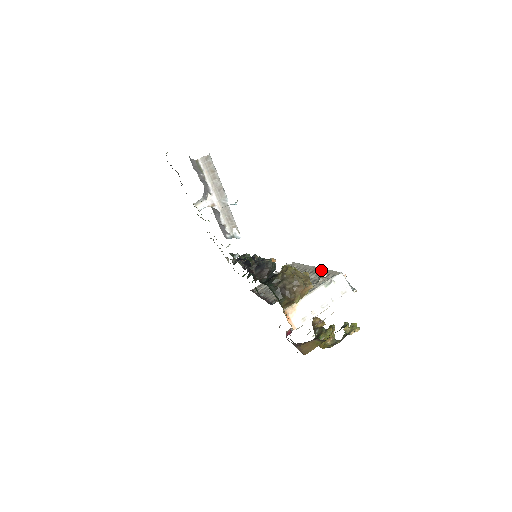
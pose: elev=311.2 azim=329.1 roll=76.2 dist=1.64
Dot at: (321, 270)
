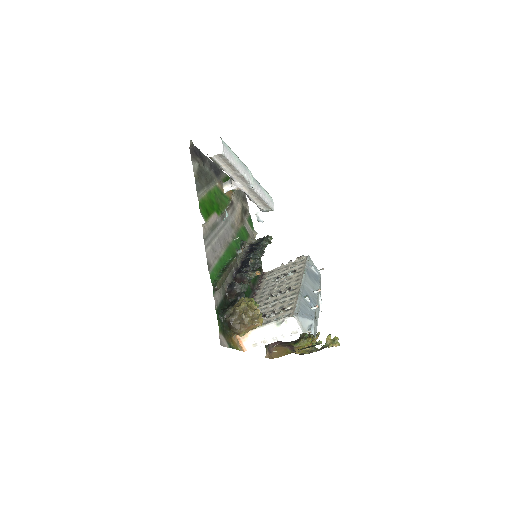
Dot at: (296, 295)
